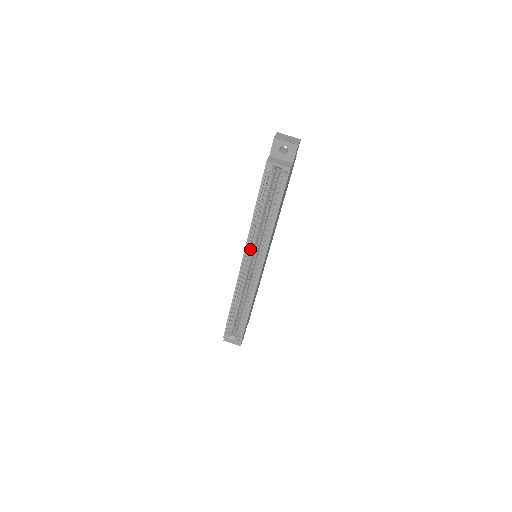
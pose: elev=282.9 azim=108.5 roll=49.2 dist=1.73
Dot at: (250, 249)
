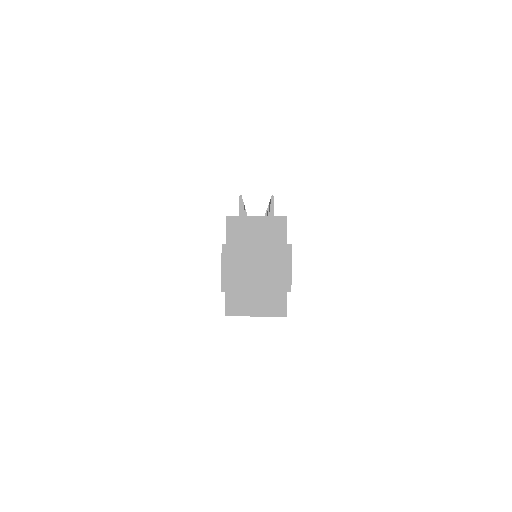
Dot at: occluded
